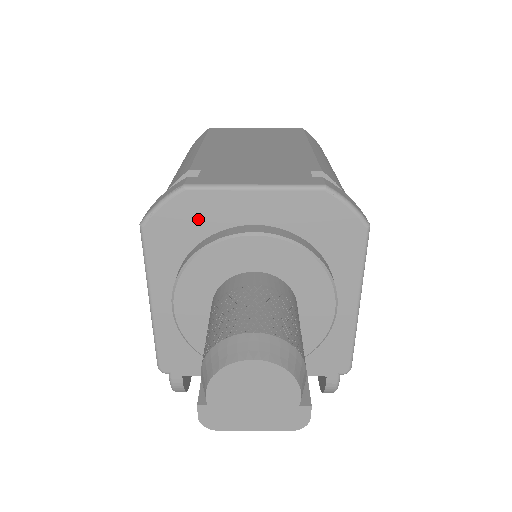
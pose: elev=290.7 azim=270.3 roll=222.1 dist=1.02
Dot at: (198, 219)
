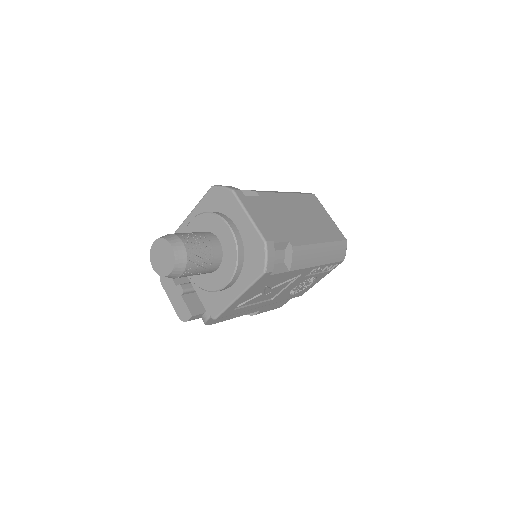
Dot at: (226, 205)
